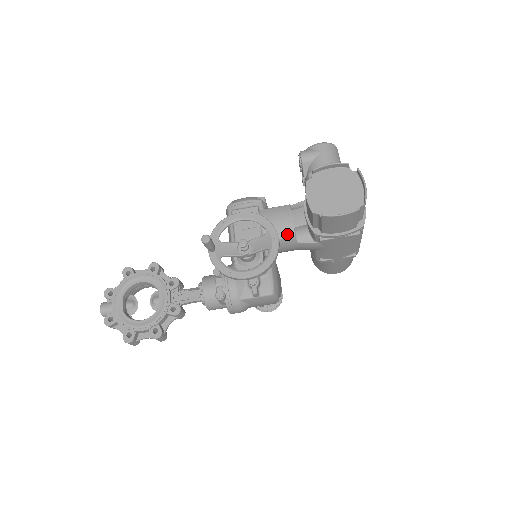
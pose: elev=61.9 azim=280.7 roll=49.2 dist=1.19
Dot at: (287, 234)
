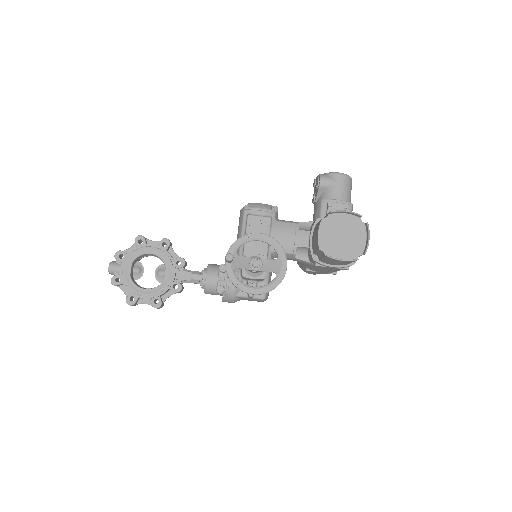
Dot at: (289, 250)
